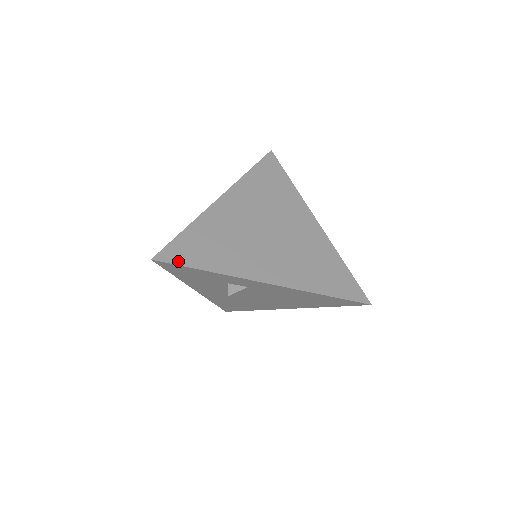
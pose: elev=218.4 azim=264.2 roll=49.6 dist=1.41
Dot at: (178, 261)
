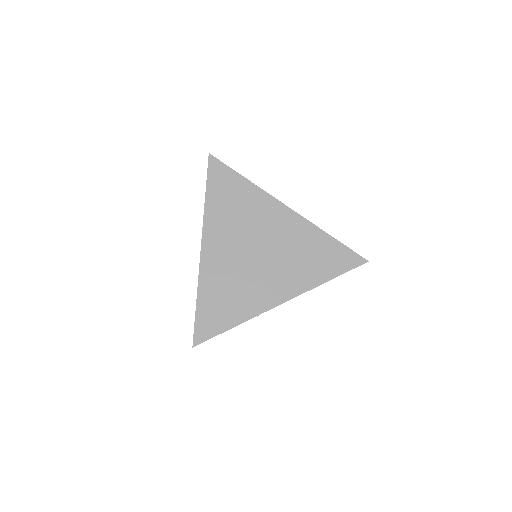
Dot at: (210, 335)
